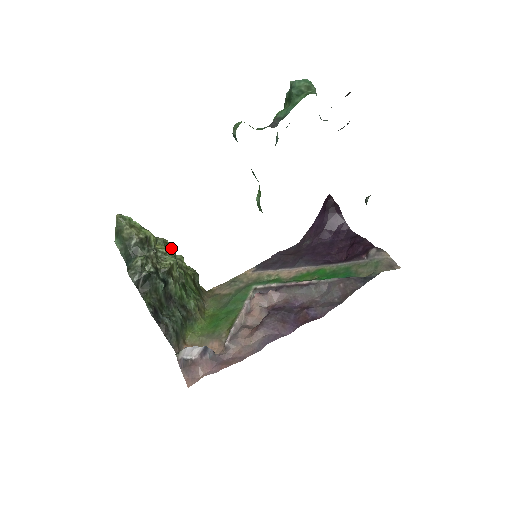
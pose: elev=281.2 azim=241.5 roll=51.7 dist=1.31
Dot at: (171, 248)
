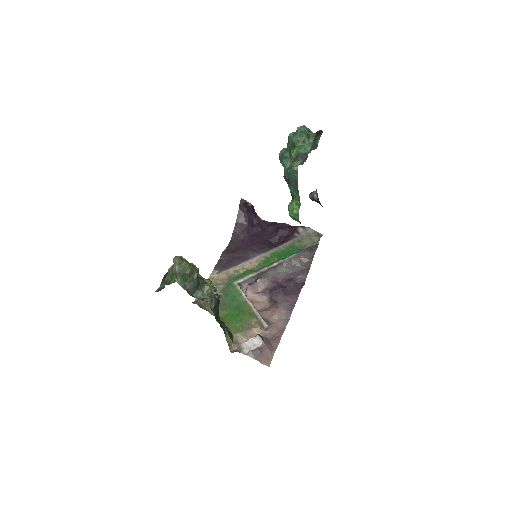
Dot at: occluded
